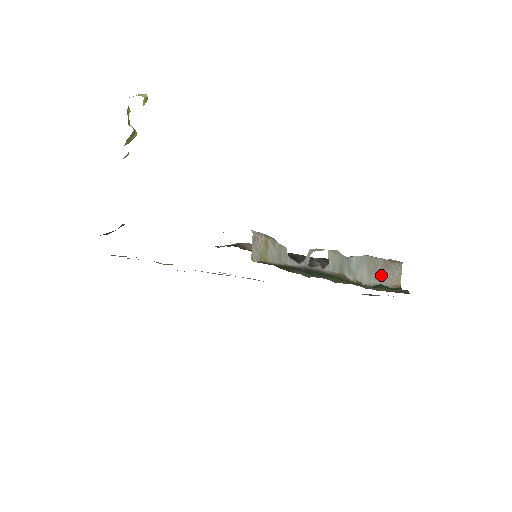
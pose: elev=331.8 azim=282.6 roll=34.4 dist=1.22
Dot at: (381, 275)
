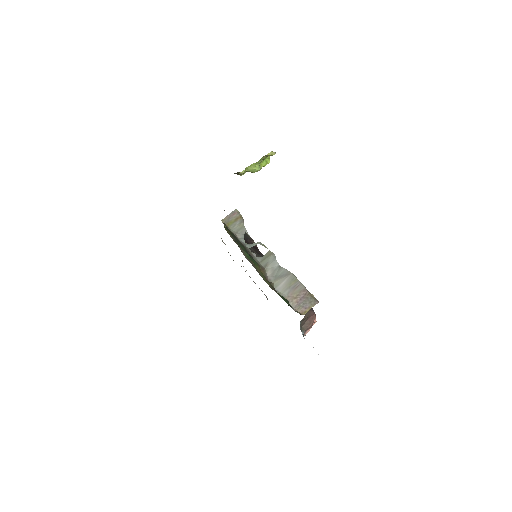
Dot at: (295, 297)
